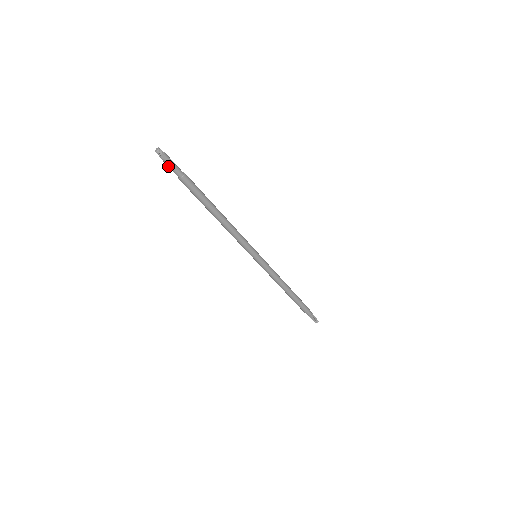
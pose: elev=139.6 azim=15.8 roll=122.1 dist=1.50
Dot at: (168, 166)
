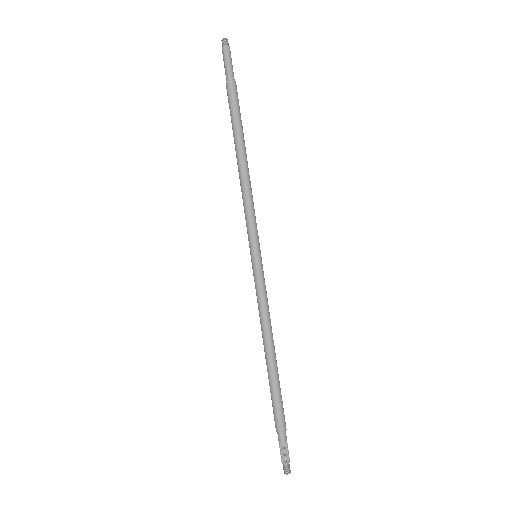
Dot at: (225, 61)
